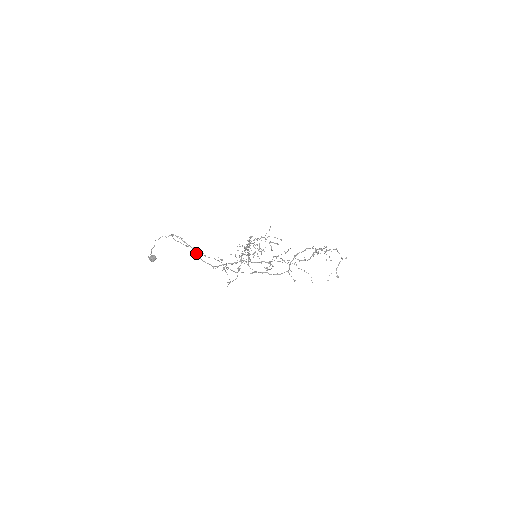
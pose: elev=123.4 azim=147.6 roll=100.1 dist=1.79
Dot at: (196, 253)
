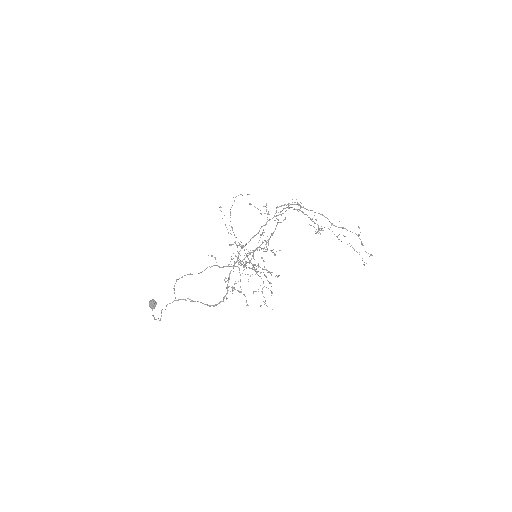
Dot at: (206, 304)
